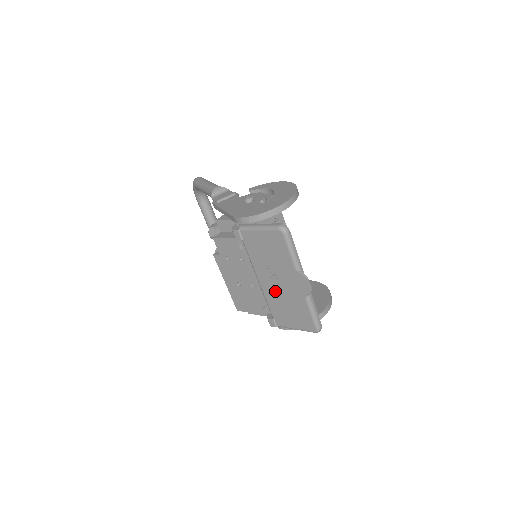
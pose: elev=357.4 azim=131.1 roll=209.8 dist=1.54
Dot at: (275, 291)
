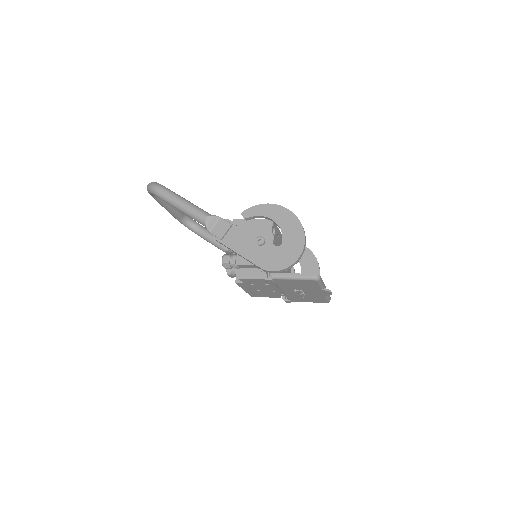
Dot at: (297, 294)
